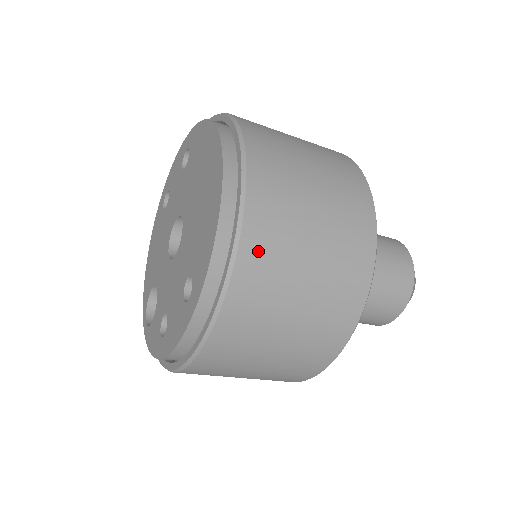
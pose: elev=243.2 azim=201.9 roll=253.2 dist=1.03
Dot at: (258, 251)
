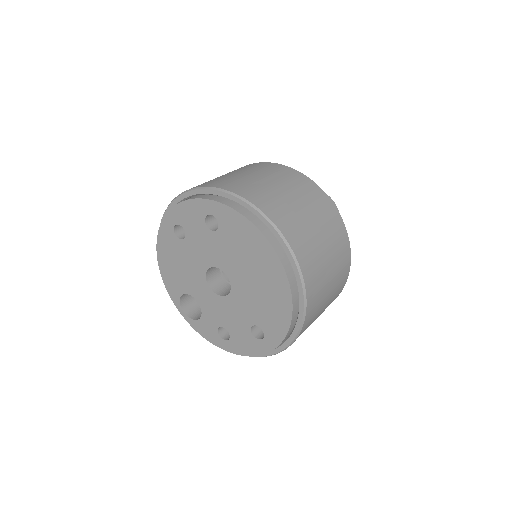
Dot at: (309, 319)
